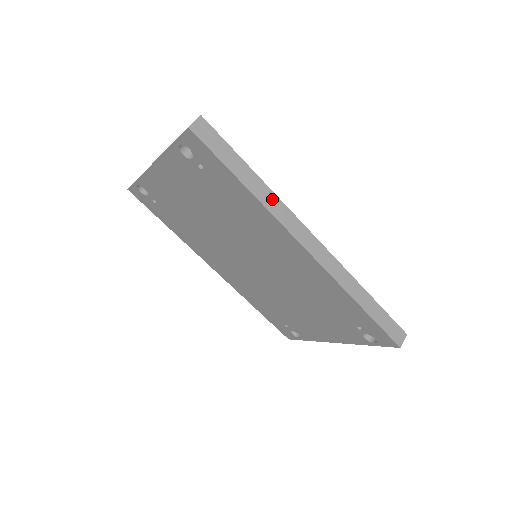
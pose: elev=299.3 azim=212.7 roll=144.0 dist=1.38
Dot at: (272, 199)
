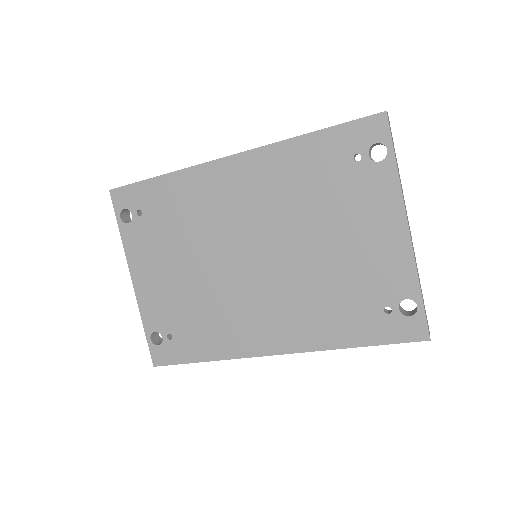
Dot at: occluded
